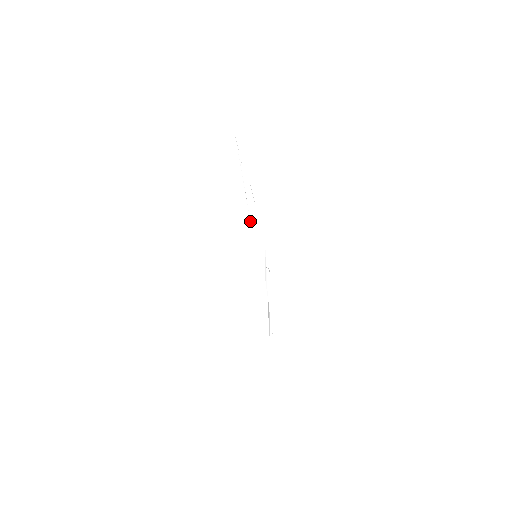
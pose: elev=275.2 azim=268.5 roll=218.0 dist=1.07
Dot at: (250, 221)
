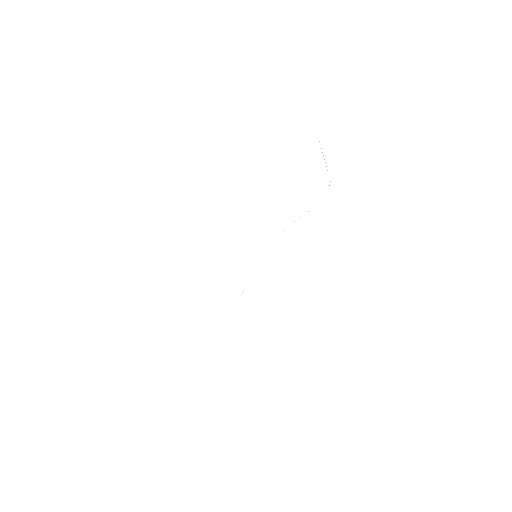
Dot at: occluded
